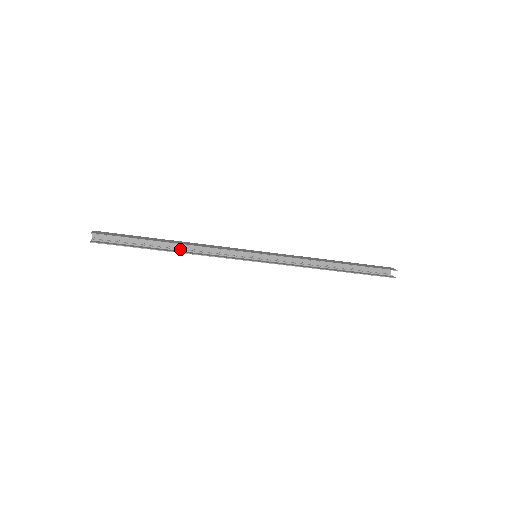
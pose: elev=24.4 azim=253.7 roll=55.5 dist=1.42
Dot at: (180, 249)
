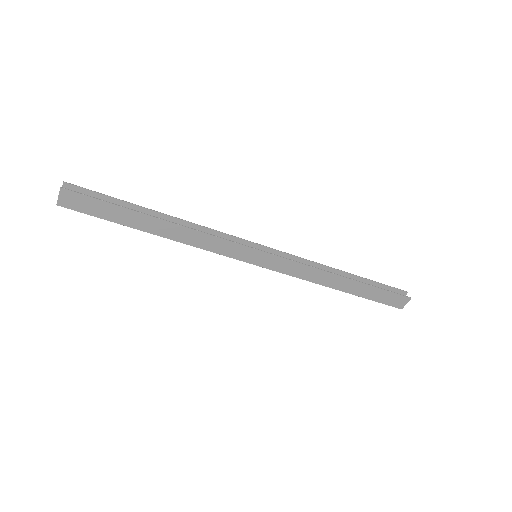
Dot at: (167, 234)
